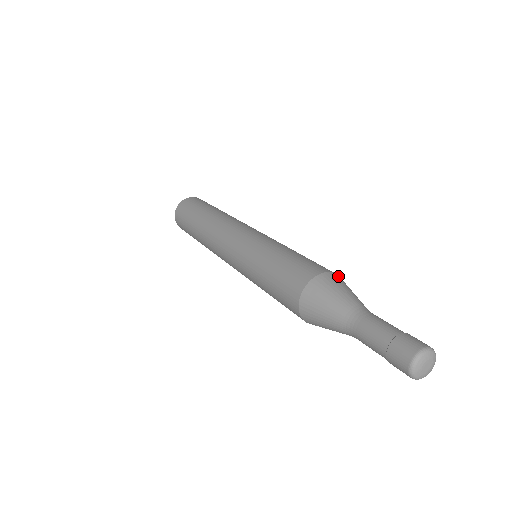
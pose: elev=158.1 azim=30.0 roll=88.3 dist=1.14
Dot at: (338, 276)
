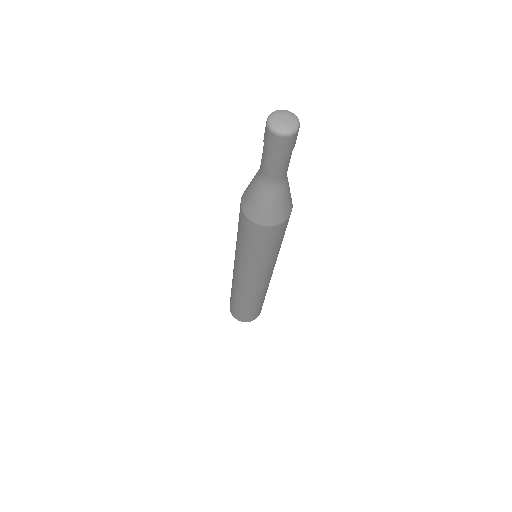
Dot at: occluded
